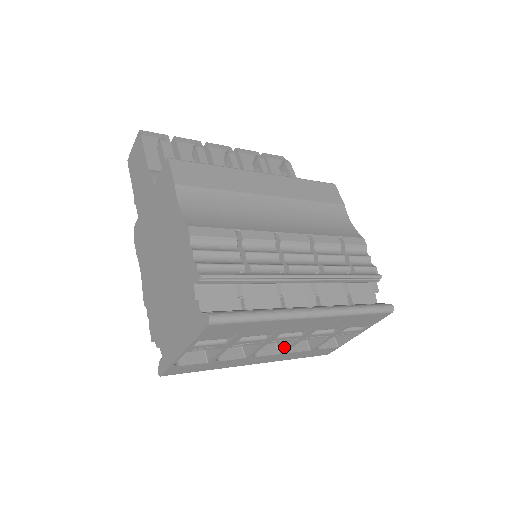
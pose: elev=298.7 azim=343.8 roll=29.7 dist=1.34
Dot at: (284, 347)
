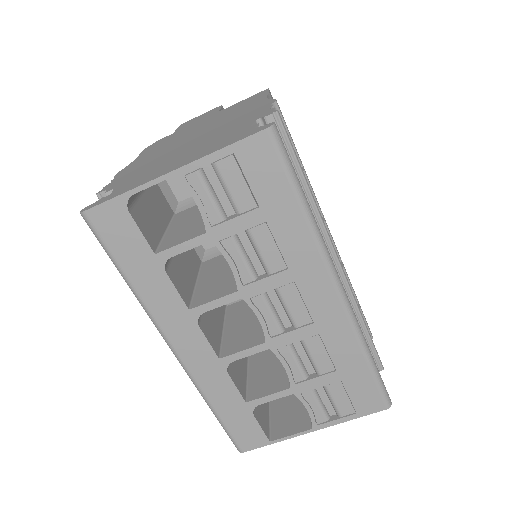
Dot at: (235, 350)
